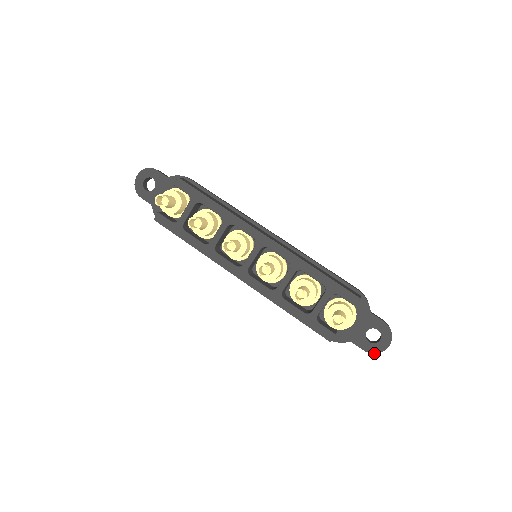
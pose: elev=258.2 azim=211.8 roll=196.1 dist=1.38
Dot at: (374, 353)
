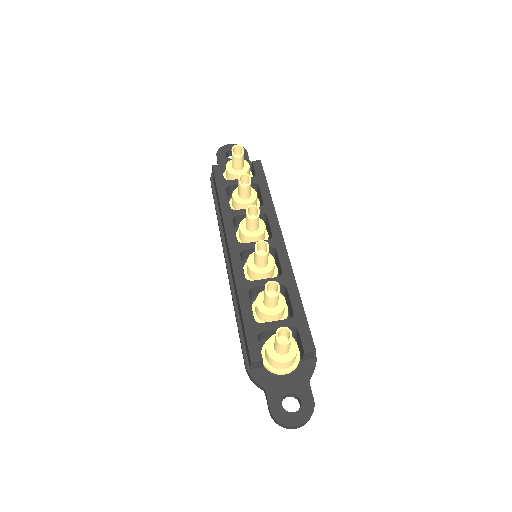
Dot at: (277, 419)
